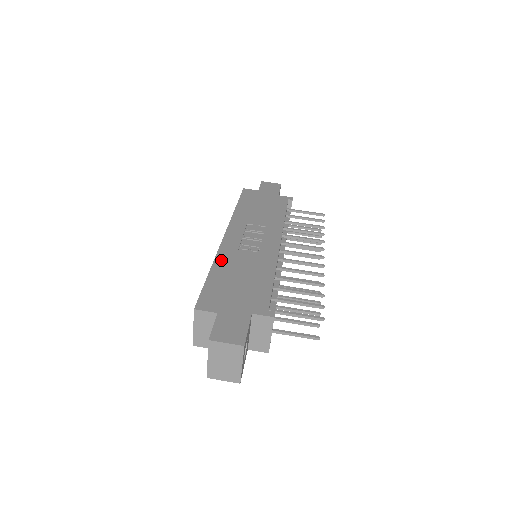
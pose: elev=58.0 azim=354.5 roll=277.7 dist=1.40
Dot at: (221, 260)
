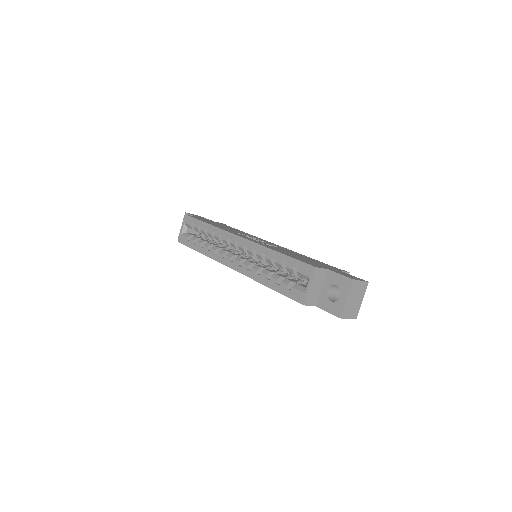
Dot at: (270, 247)
